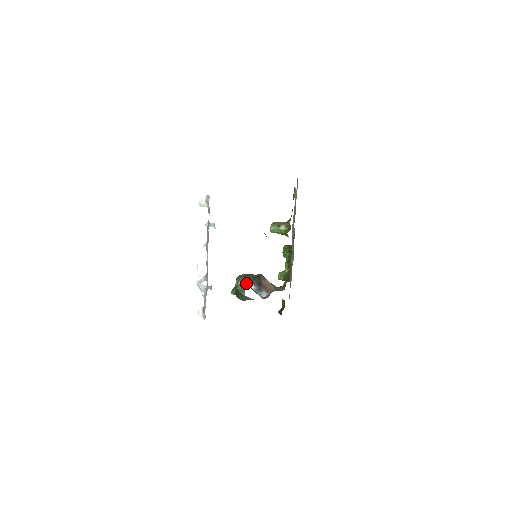
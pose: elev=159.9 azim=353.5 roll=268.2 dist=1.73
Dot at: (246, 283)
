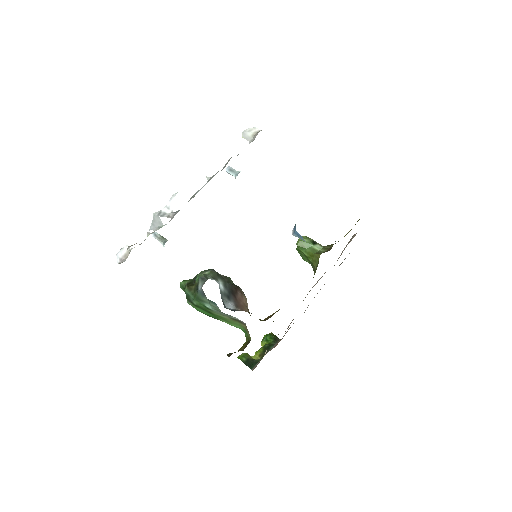
Dot at: (215, 277)
